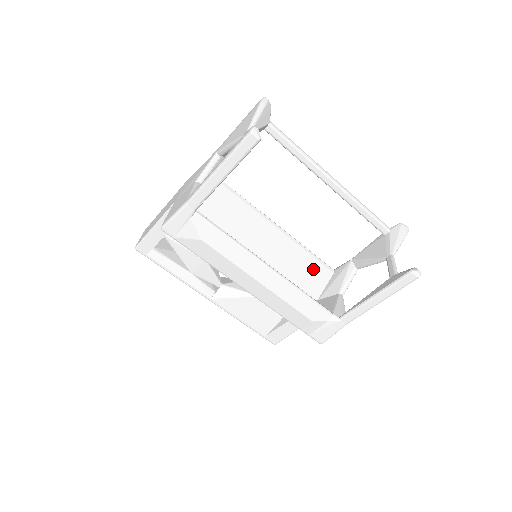
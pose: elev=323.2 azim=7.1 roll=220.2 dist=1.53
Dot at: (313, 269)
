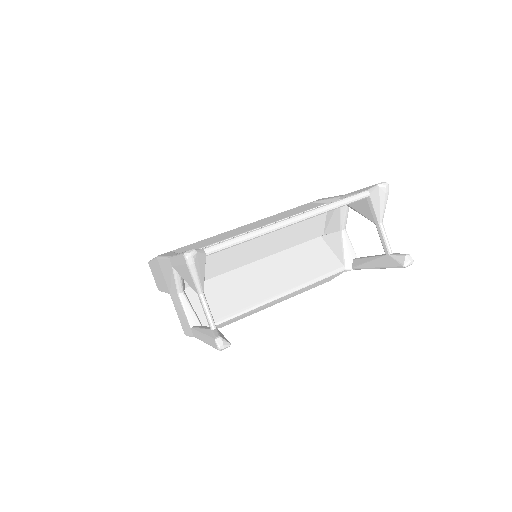
Dot at: (308, 222)
